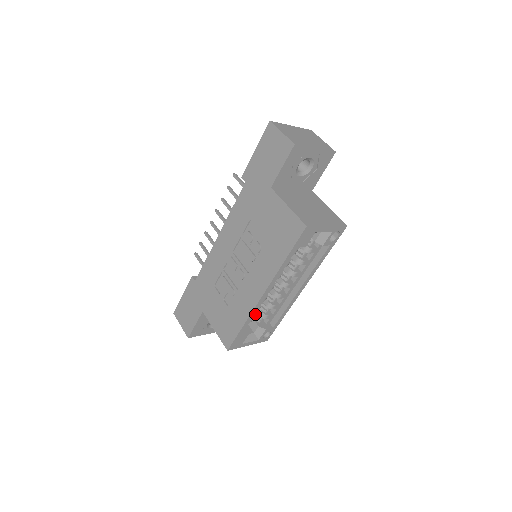
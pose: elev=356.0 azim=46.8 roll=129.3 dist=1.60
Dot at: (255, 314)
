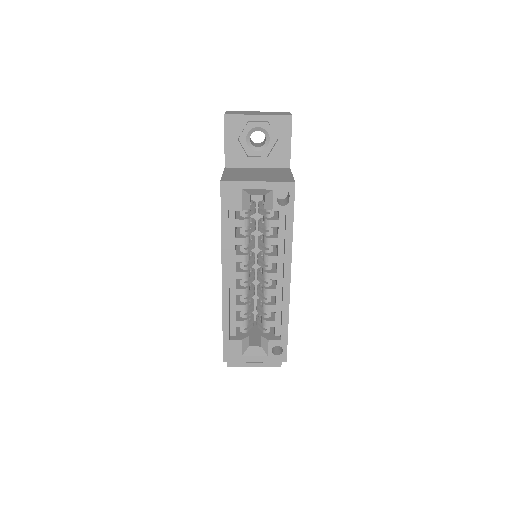
Dot at: (260, 323)
